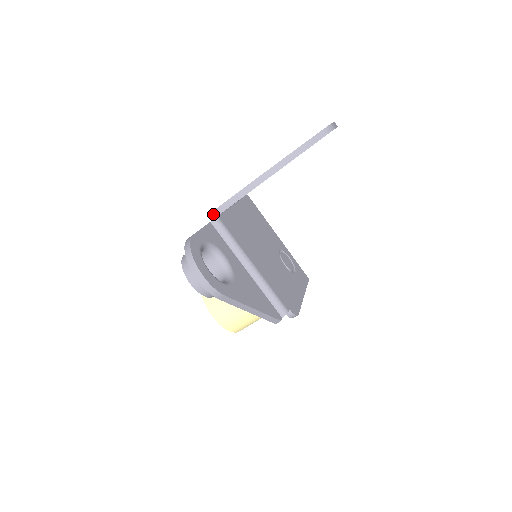
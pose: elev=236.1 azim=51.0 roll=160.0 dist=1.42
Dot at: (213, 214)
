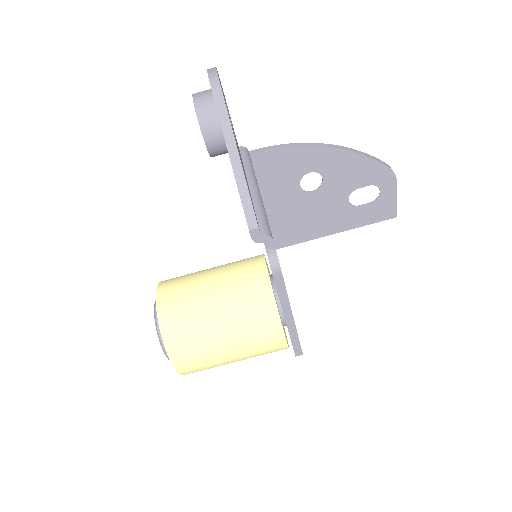
Dot at: occluded
